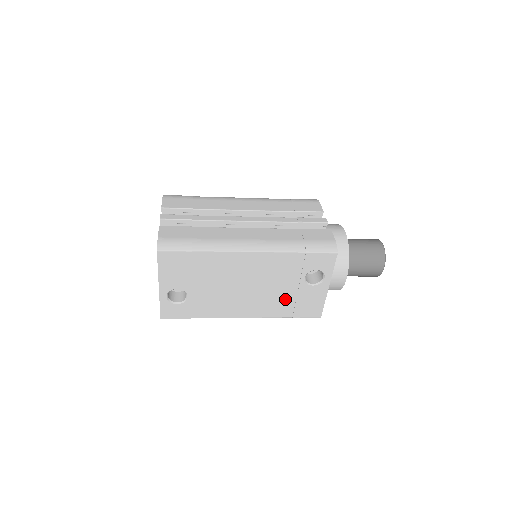
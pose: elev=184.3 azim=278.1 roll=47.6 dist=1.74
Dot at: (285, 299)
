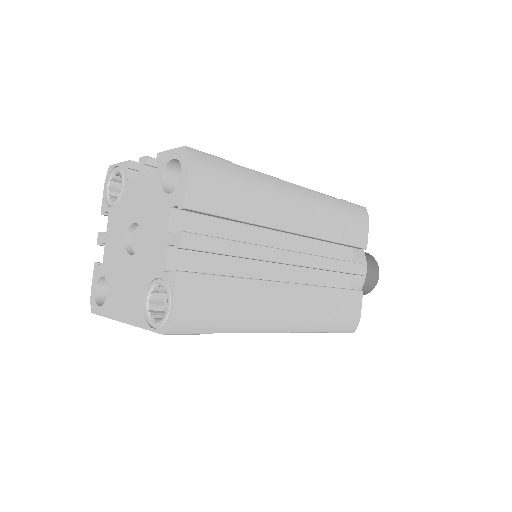
Dot at: occluded
